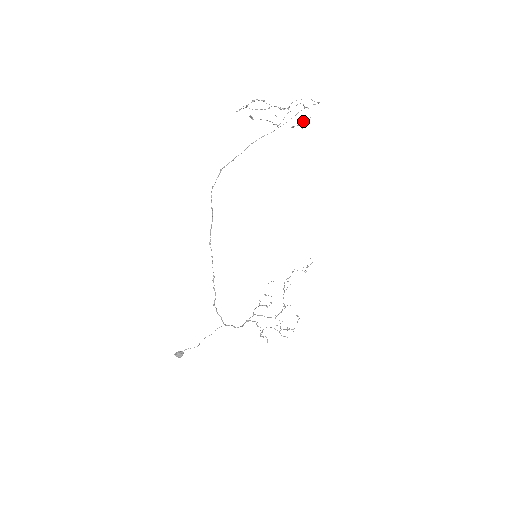
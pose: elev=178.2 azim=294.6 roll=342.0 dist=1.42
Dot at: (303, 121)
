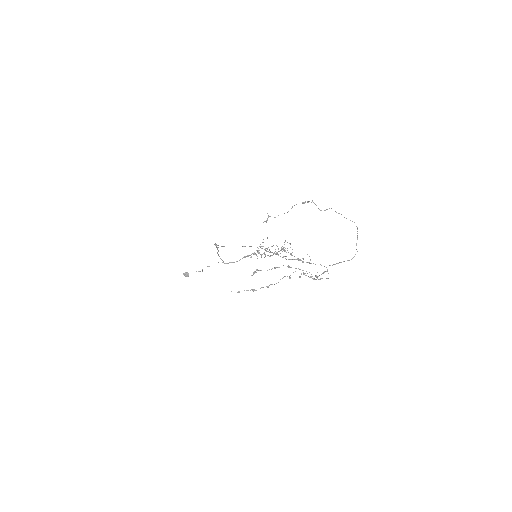
Dot at: occluded
